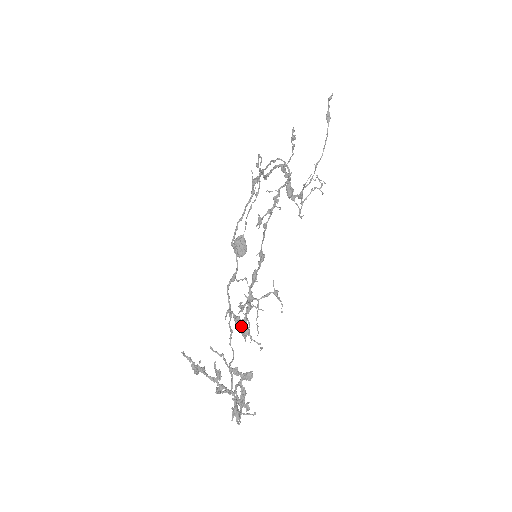
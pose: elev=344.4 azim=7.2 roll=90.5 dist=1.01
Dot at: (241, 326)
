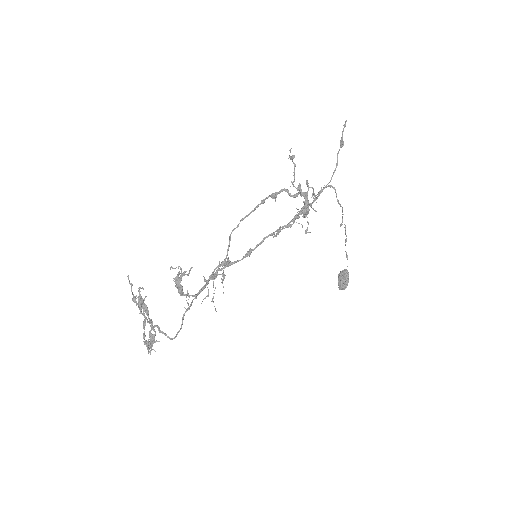
Dot at: (177, 284)
